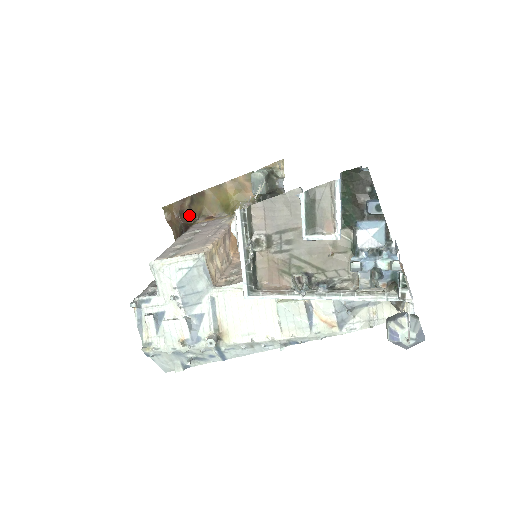
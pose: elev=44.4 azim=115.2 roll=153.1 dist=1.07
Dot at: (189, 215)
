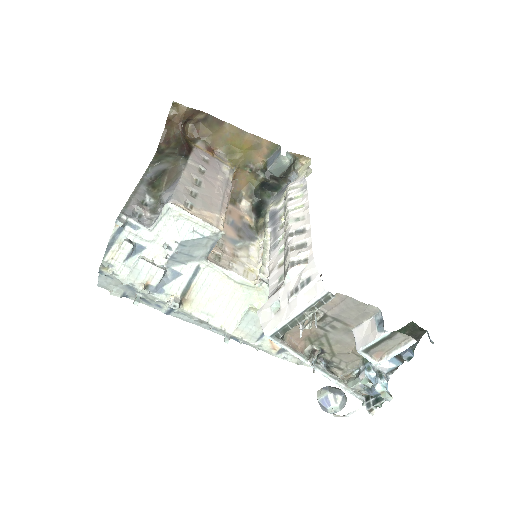
Dot at: (191, 128)
